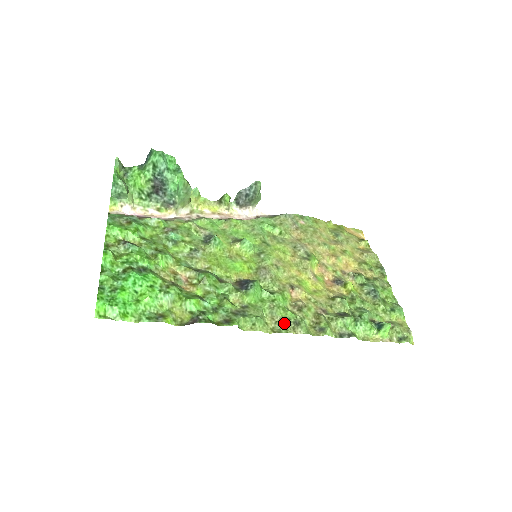
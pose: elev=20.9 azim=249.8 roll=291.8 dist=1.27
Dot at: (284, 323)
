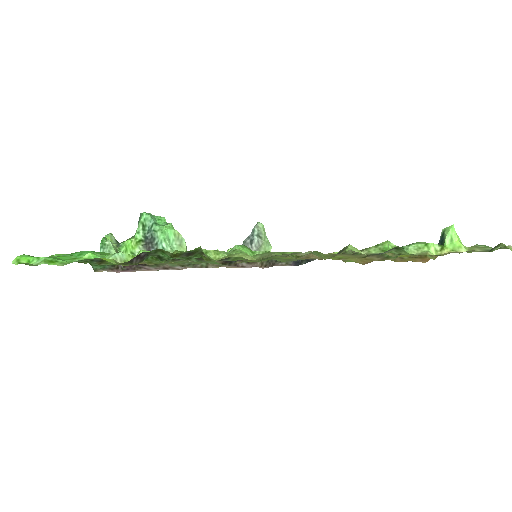
Dot at: occluded
